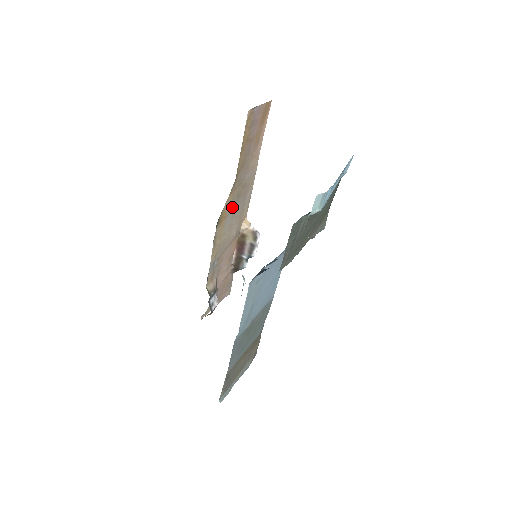
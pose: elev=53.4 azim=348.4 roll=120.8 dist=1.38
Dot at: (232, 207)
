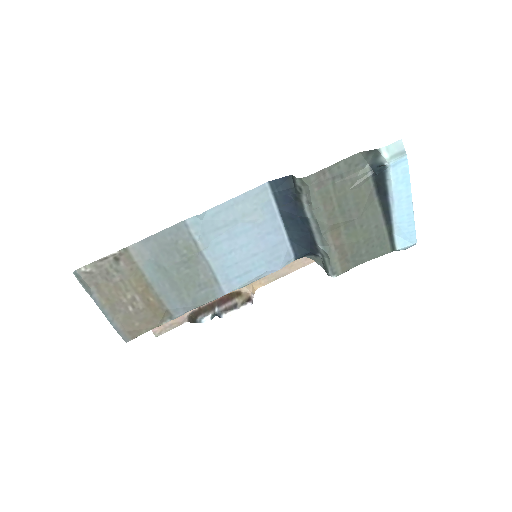
Dot at: occluded
